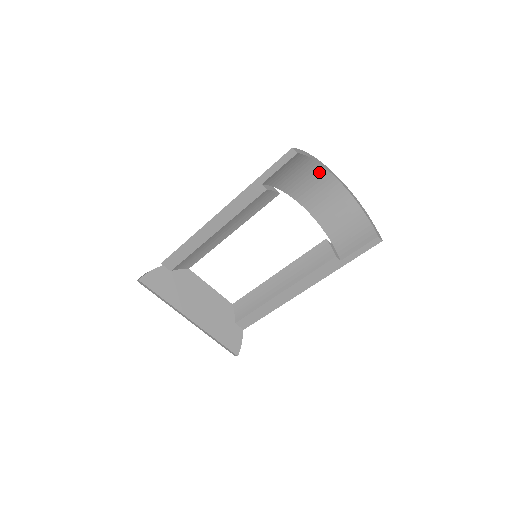
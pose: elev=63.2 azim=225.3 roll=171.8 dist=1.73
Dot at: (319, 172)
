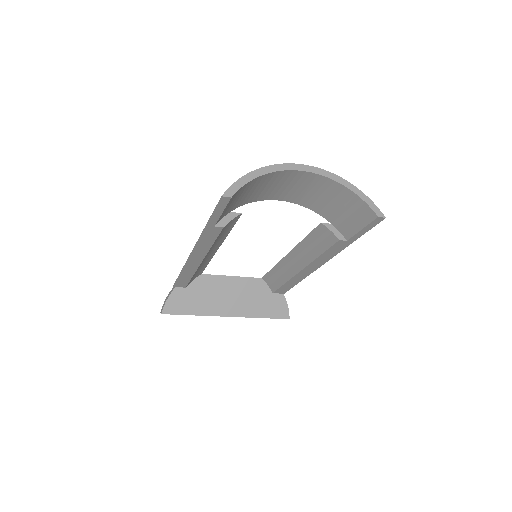
Dot at: (274, 176)
